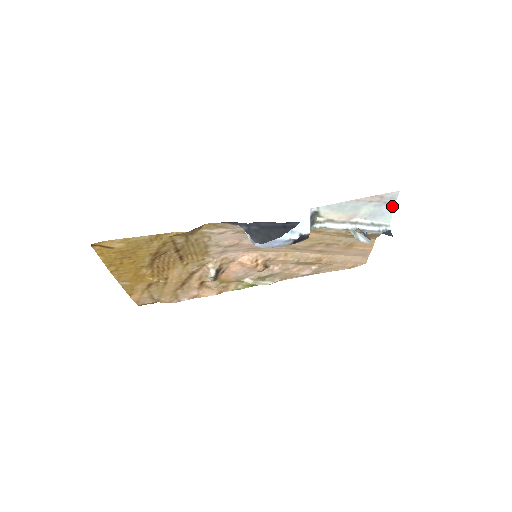
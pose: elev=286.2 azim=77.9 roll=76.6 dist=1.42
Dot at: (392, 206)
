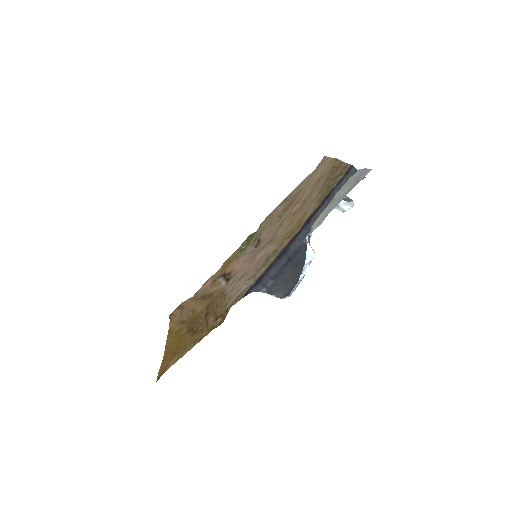
Dot at: (362, 170)
